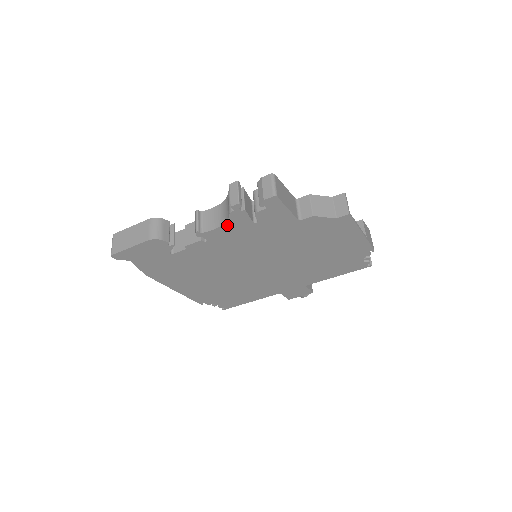
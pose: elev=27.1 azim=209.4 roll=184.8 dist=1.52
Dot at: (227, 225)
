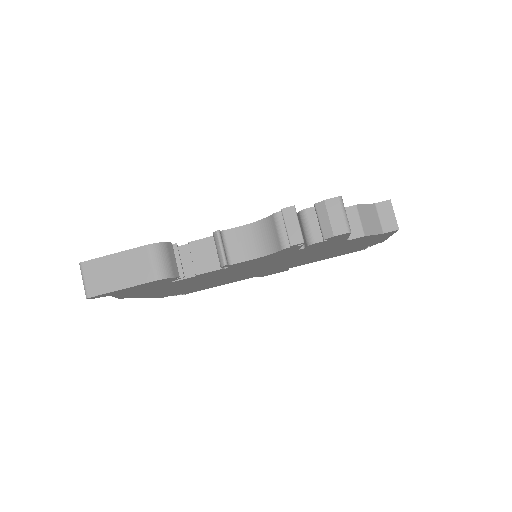
Dot at: (267, 256)
